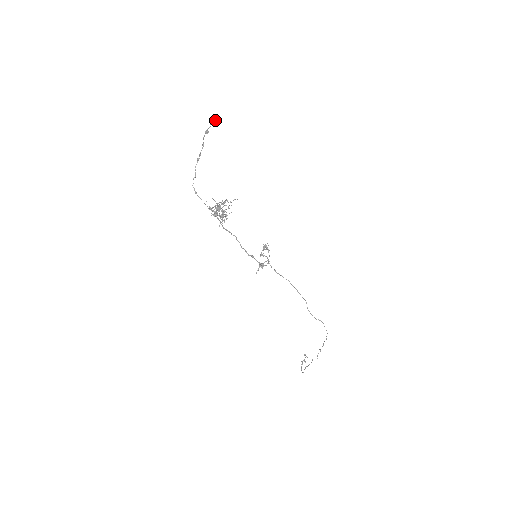
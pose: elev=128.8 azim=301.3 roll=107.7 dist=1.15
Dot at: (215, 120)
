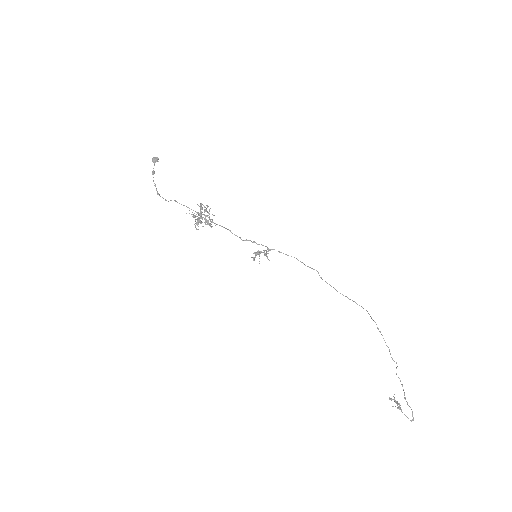
Dot at: (156, 157)
